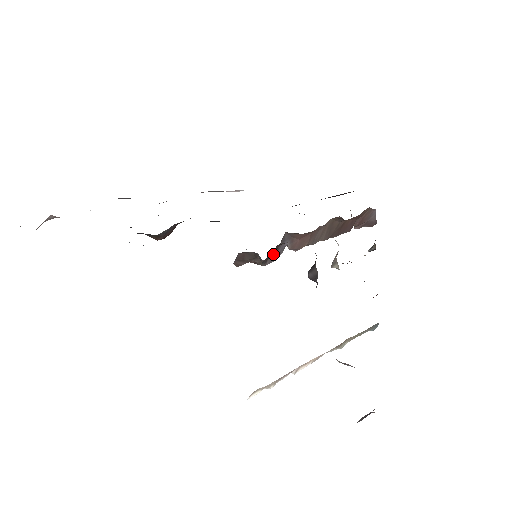
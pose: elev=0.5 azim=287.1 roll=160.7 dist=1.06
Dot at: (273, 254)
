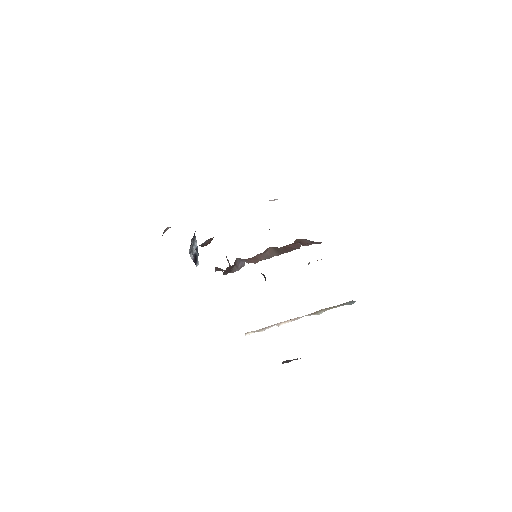
Dot at: (235, 268)
